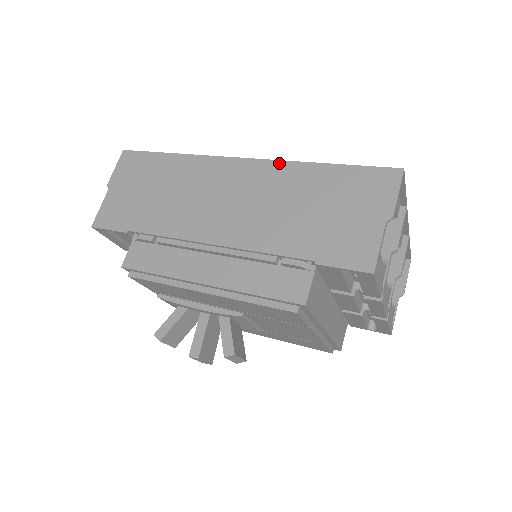
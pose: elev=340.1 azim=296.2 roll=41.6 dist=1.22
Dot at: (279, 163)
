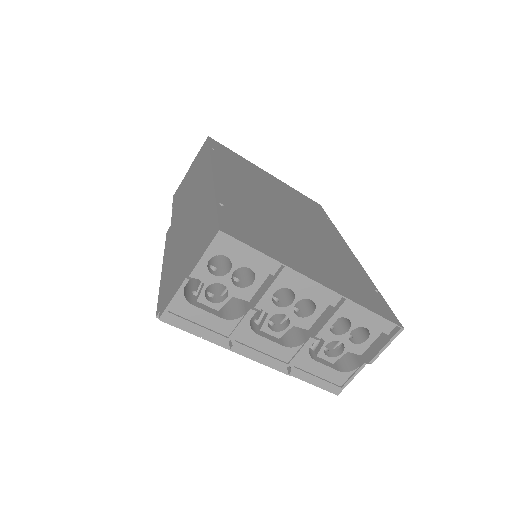
Dot at: (212, 184)
